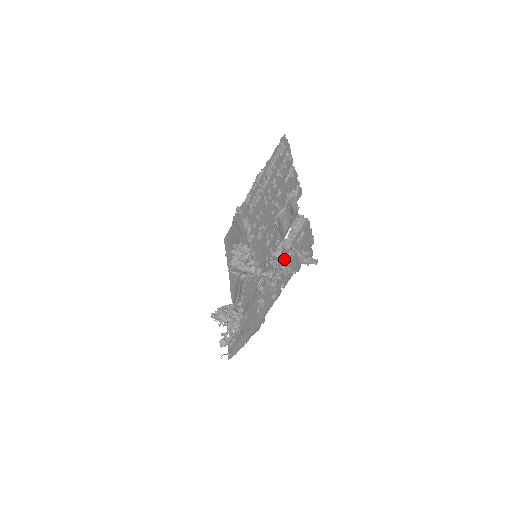
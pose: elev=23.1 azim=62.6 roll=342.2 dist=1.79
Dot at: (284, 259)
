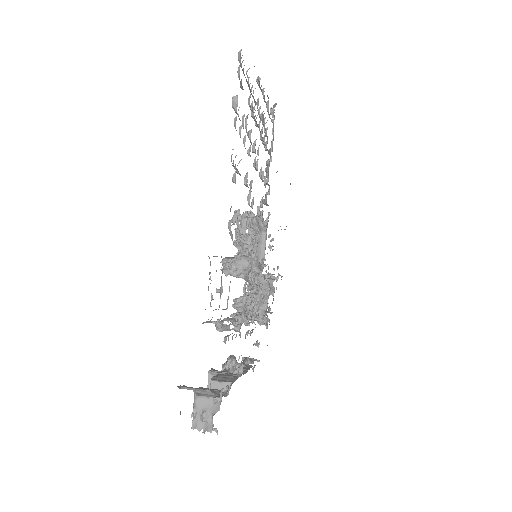
Dot at: occluded
